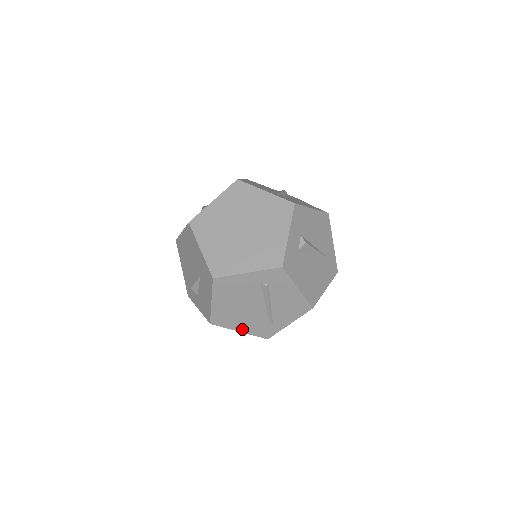
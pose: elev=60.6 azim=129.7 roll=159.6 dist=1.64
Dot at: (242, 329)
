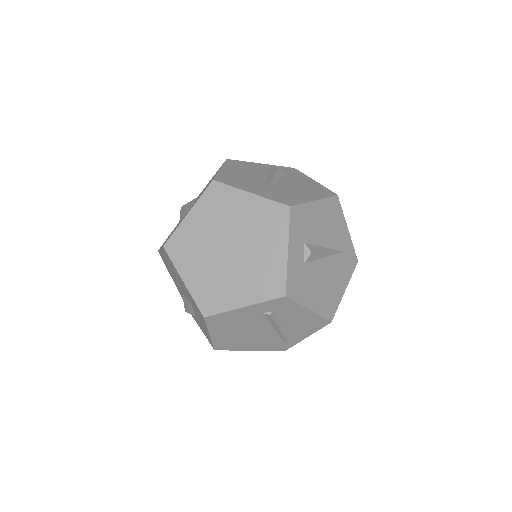
Dot at: (253, 348)
